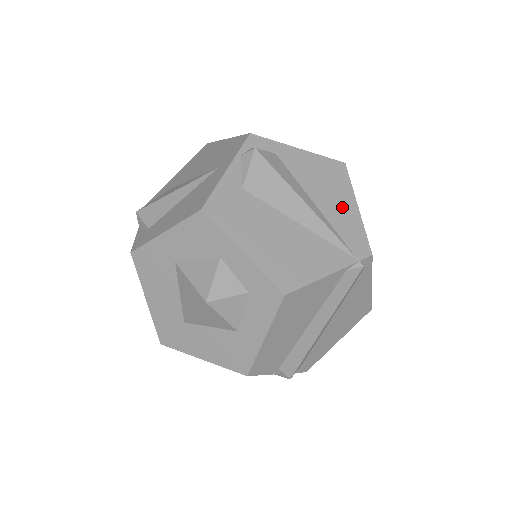
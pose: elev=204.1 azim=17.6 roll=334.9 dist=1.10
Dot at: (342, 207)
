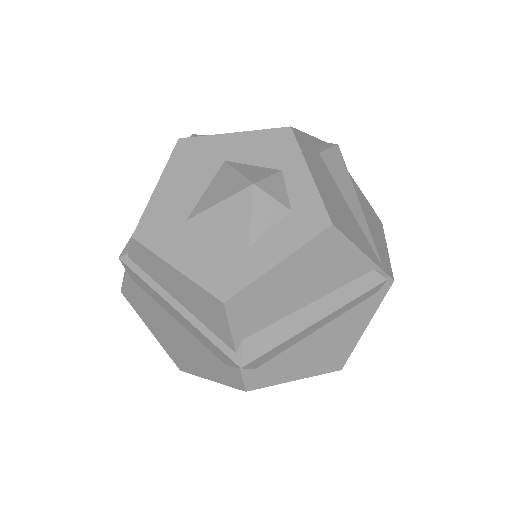
Dot at: (378, 236)
